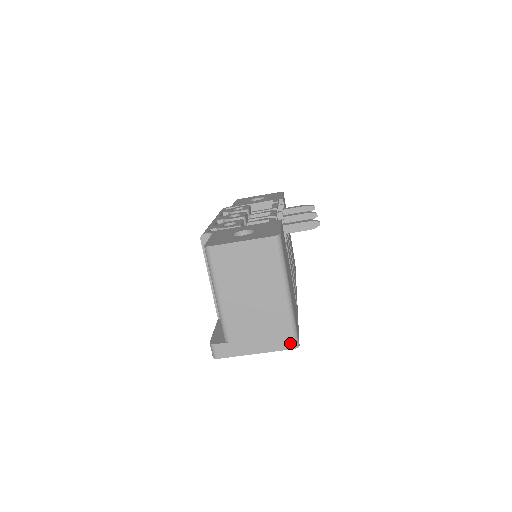
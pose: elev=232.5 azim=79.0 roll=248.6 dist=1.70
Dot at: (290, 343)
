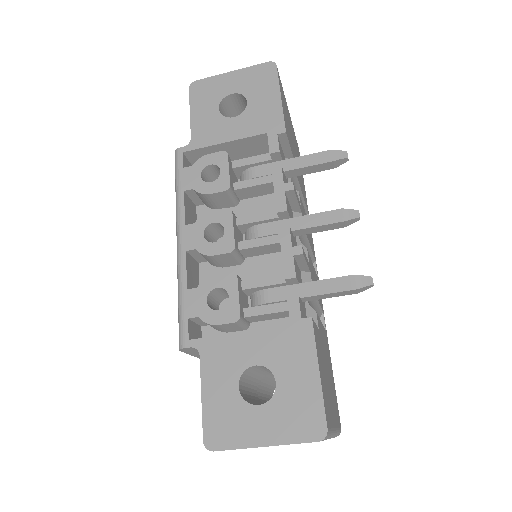
Dot at: occluded
